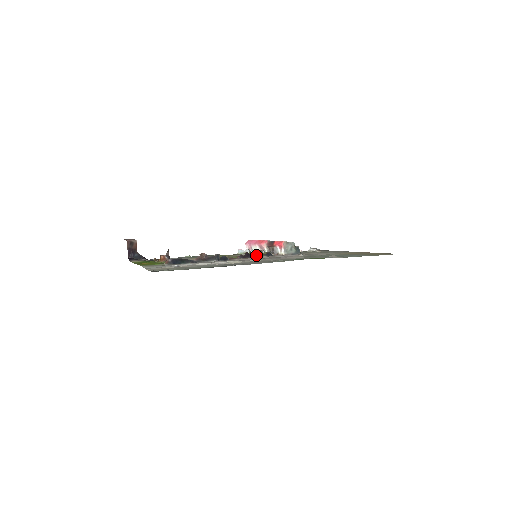
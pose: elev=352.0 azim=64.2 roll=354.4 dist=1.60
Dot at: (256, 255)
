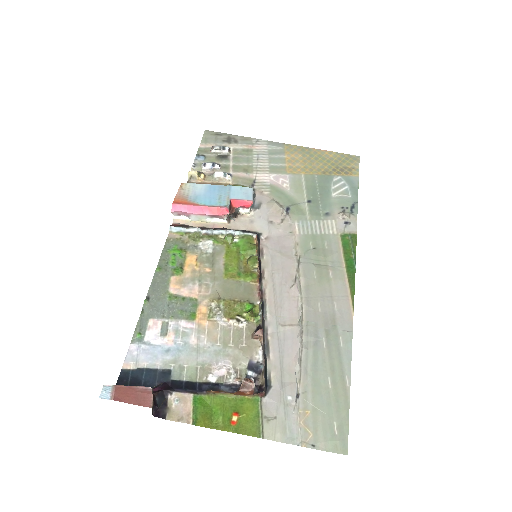
Dot at: (259, 257)
